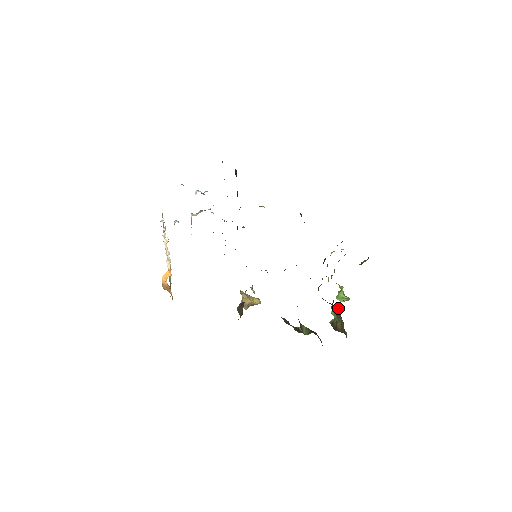
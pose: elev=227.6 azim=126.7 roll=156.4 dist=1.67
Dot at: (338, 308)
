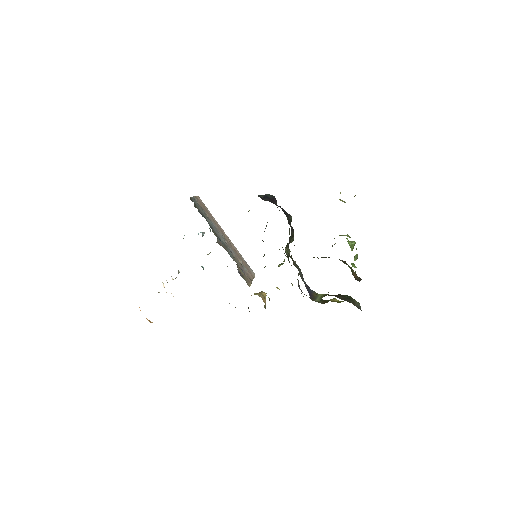
Dot at: (356, 258)
